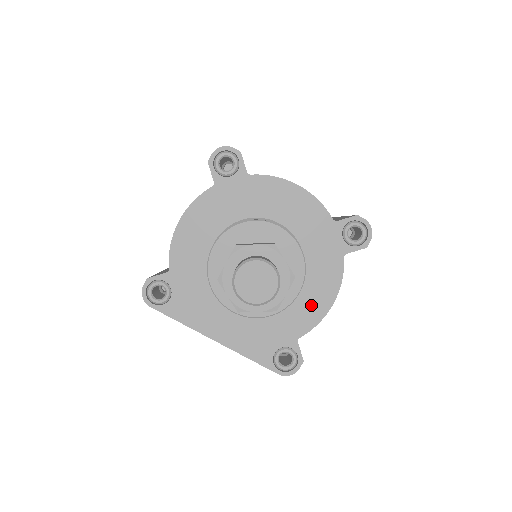
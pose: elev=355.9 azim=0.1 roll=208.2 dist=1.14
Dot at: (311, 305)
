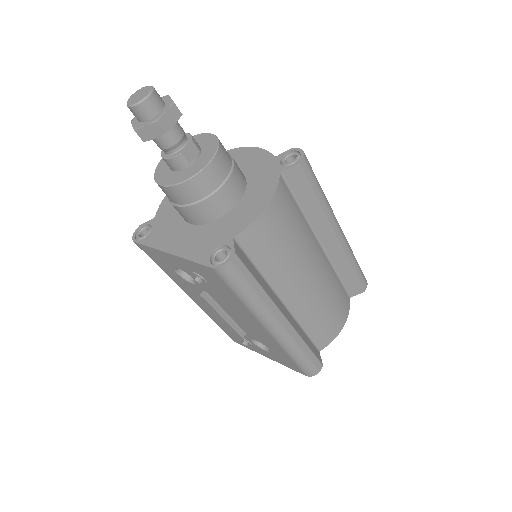
Dot at: (249, 211)
